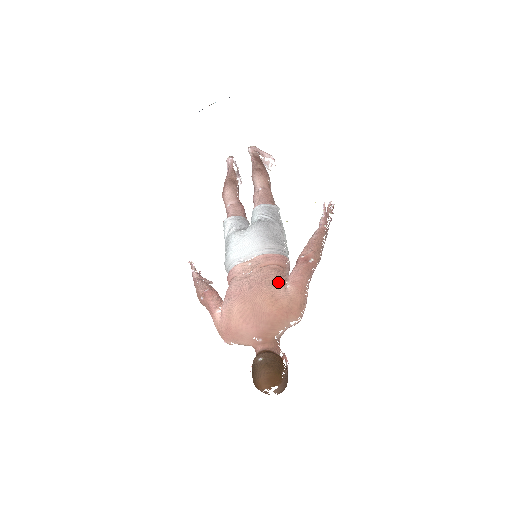
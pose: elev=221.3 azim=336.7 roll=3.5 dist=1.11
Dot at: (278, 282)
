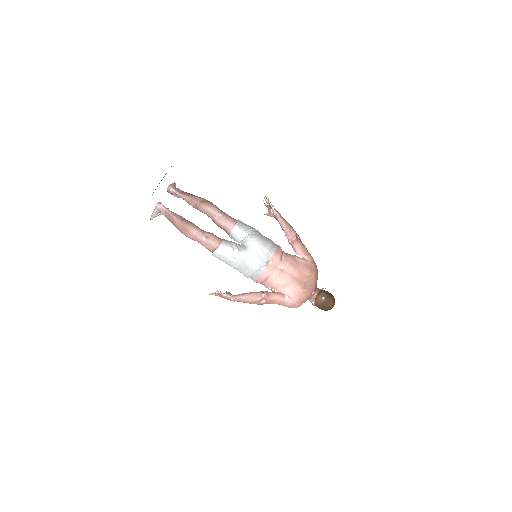
Dot at: (300, 259)
